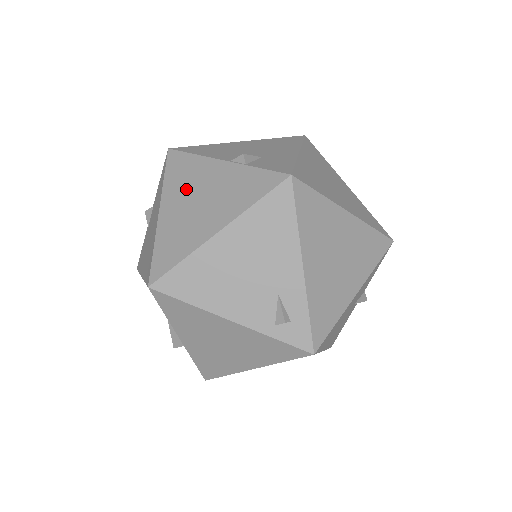
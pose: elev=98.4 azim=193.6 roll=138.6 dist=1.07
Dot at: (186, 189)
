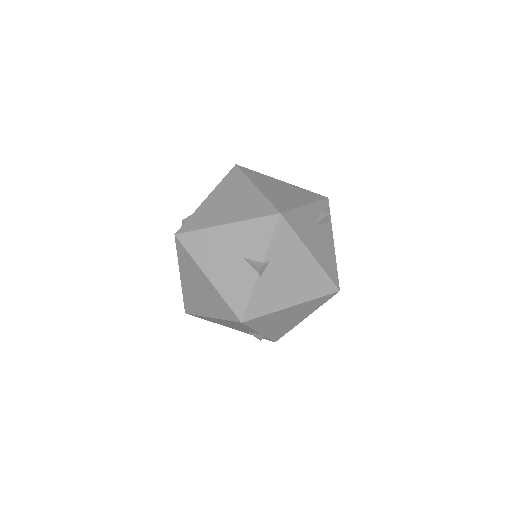
Dot at: occluded
